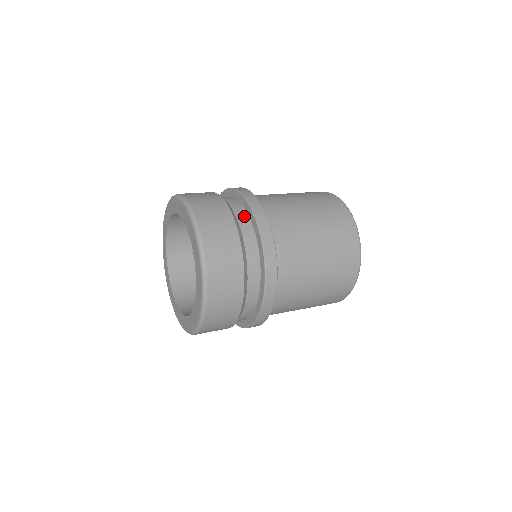
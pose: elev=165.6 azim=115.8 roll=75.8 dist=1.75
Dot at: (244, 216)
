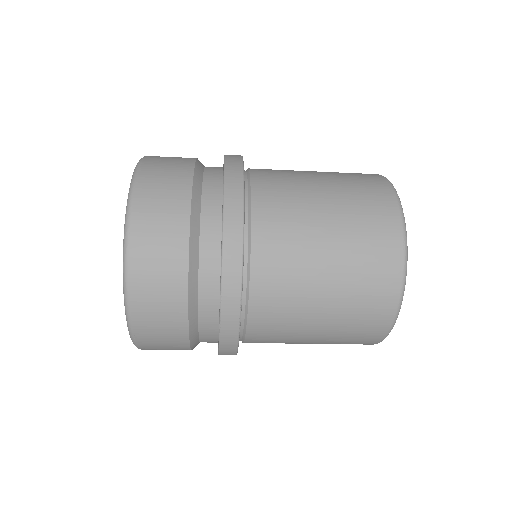
Dot at: occluded
